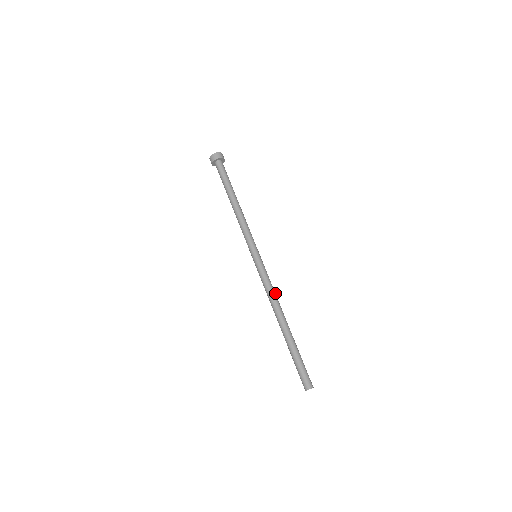
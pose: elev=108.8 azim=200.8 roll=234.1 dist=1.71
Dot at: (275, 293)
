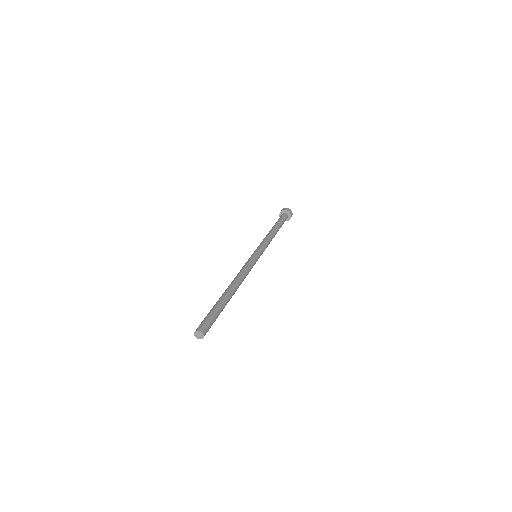
Dot at: (245, 277)
